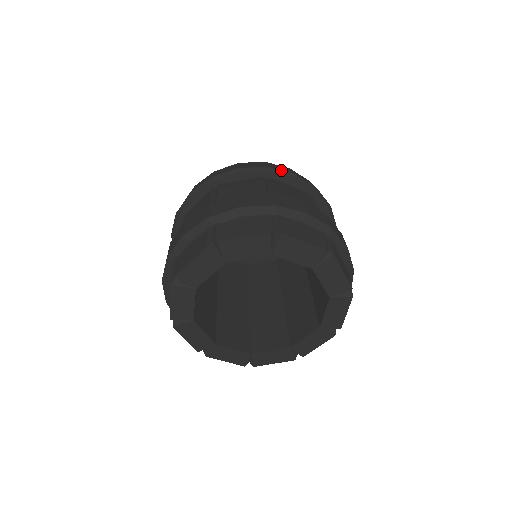
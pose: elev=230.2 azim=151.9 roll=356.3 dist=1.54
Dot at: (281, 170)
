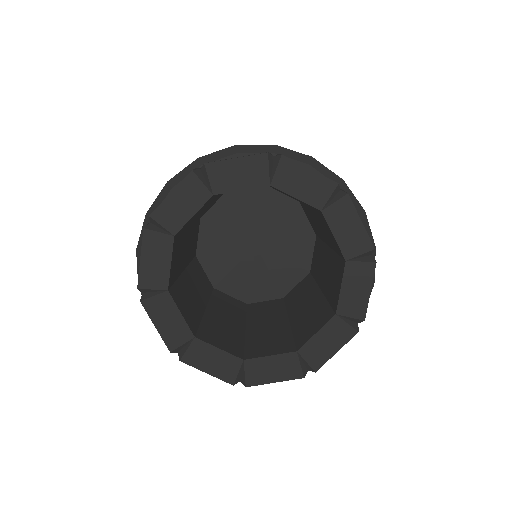
Dot at: occluded
